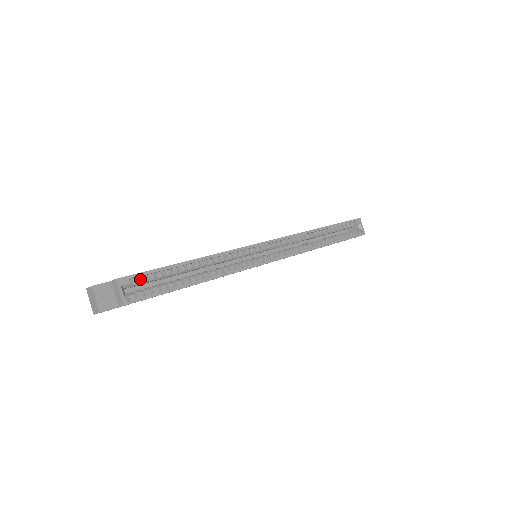
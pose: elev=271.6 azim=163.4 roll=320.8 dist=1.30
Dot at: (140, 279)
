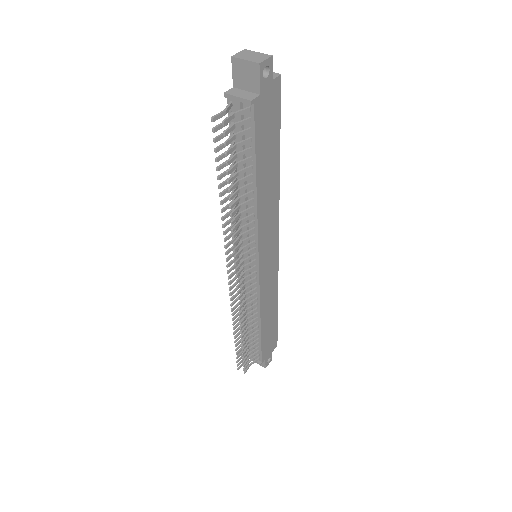
Dot at: occluded
